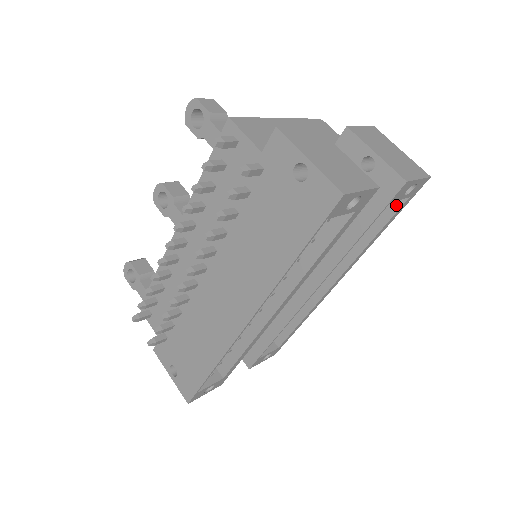
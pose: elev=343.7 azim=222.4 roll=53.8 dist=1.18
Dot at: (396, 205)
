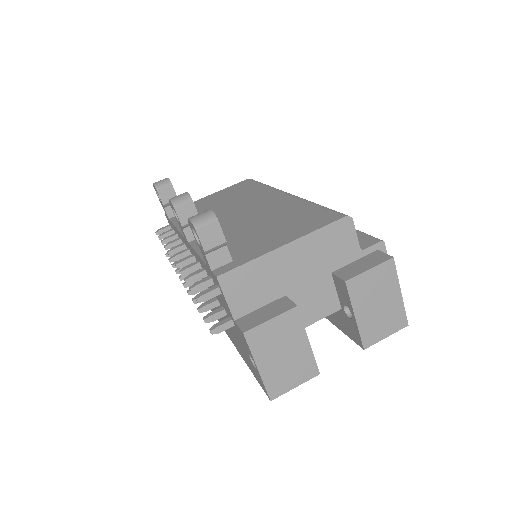
Dot at: occluded
